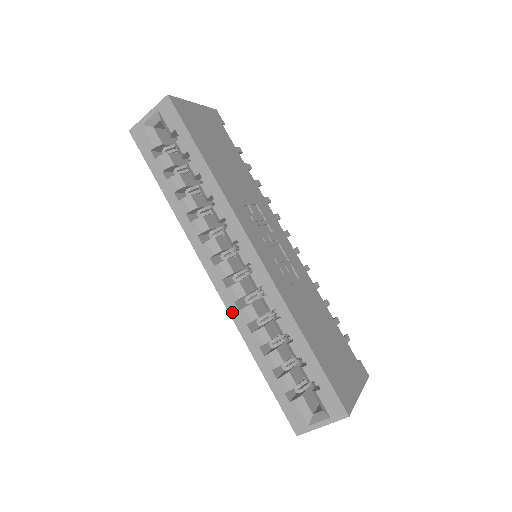
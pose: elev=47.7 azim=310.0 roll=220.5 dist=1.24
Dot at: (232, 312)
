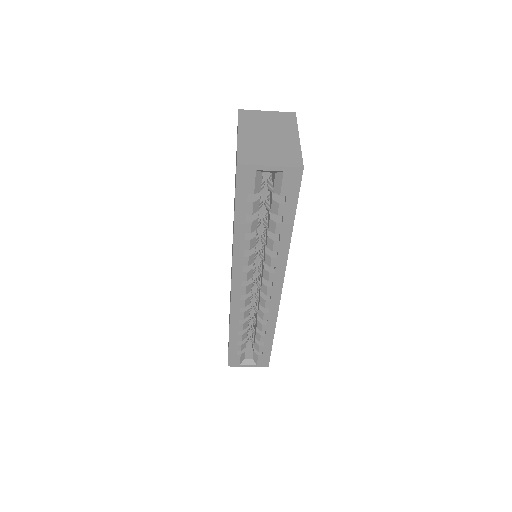
Dot at: (233, 311)
